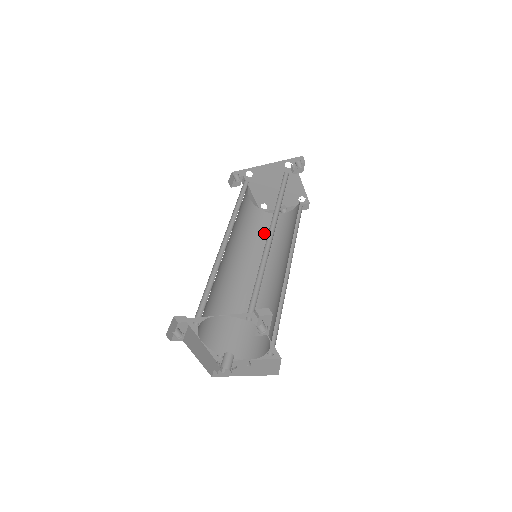
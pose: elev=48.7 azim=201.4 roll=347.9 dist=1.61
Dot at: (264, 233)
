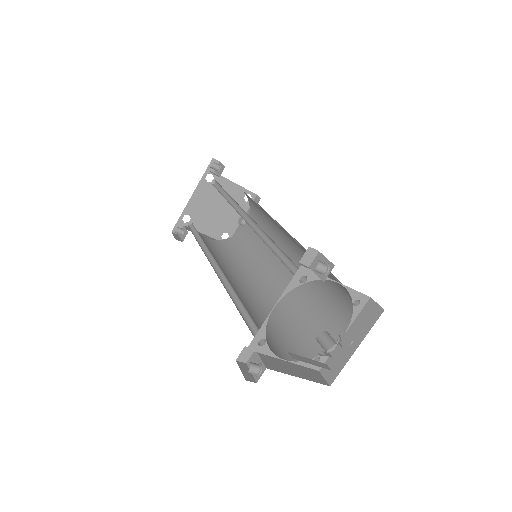
Dot at: (246, 249)
